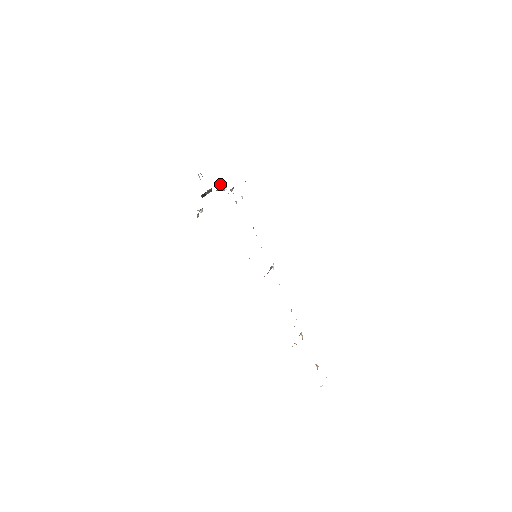
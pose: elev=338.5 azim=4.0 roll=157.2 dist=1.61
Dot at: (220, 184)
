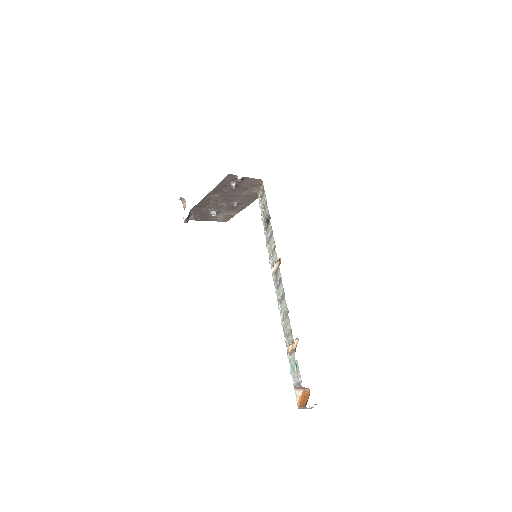
Dot at: (199, 219)
